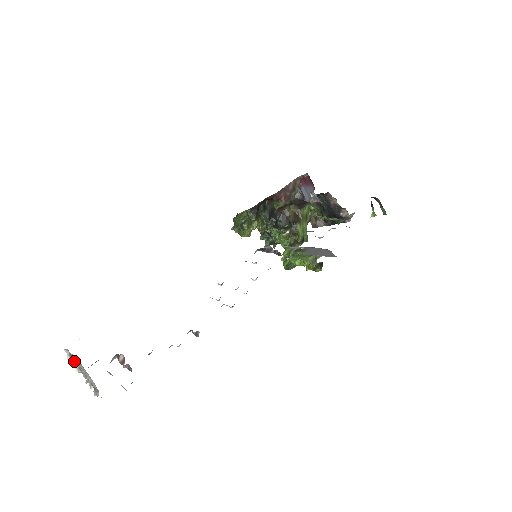
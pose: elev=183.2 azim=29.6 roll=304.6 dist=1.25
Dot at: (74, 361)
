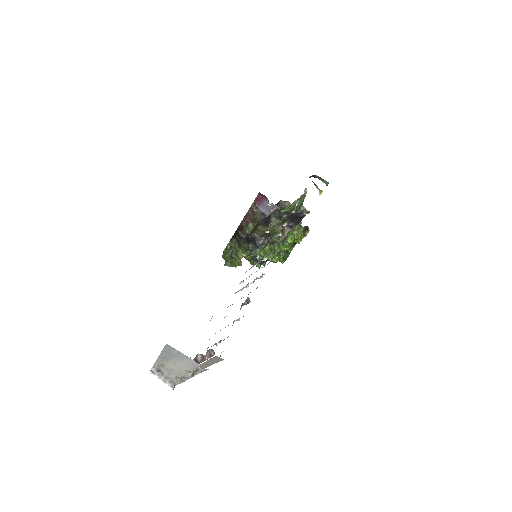
Dot at: (163, 376)
